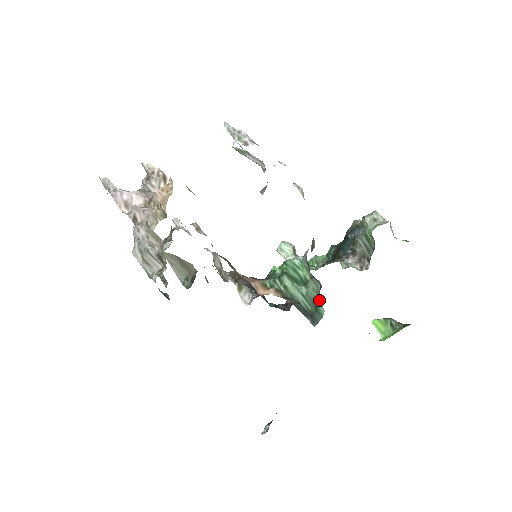
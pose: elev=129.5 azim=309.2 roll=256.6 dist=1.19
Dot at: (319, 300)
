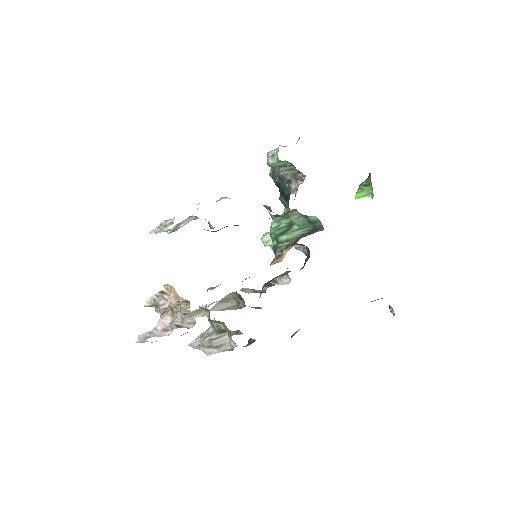
Dot at: (306, 217)
